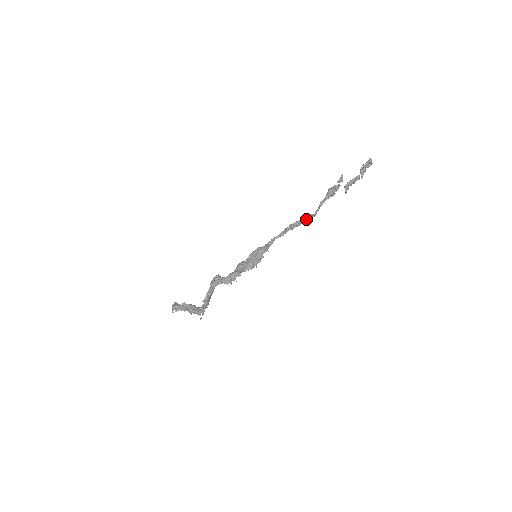
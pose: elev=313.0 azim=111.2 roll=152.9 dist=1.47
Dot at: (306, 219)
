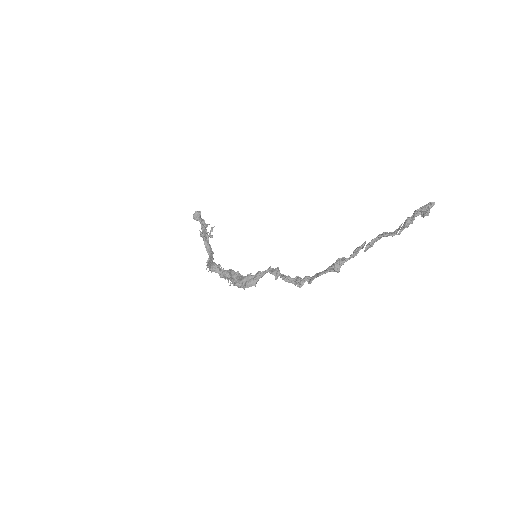
Dot at: (297, 284)
